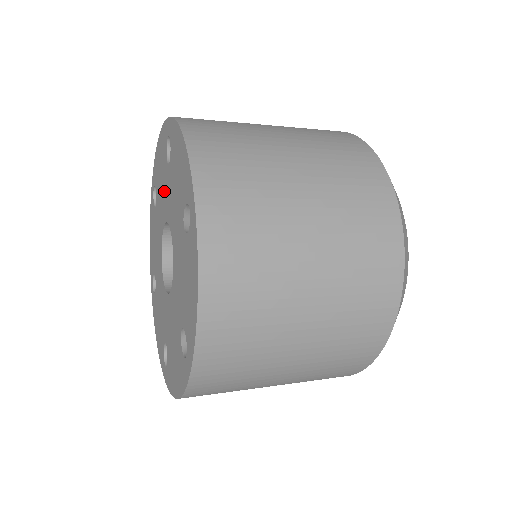
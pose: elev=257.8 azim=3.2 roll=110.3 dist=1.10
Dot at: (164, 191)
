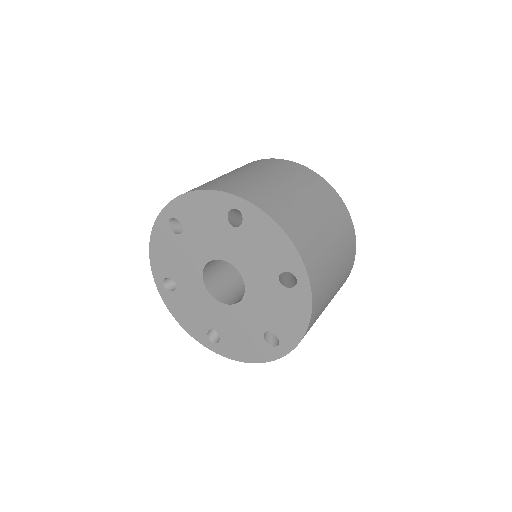
Dot at: (186, 255)
